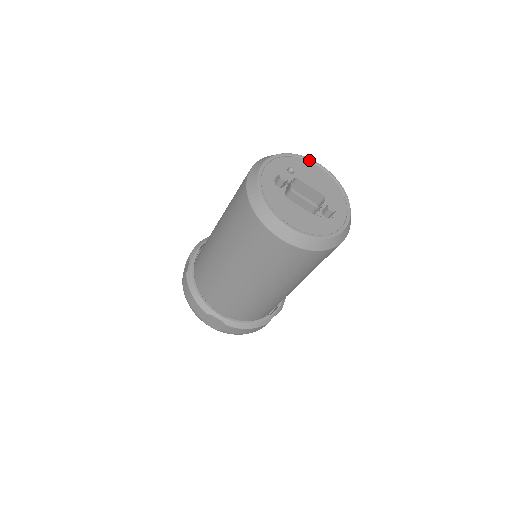
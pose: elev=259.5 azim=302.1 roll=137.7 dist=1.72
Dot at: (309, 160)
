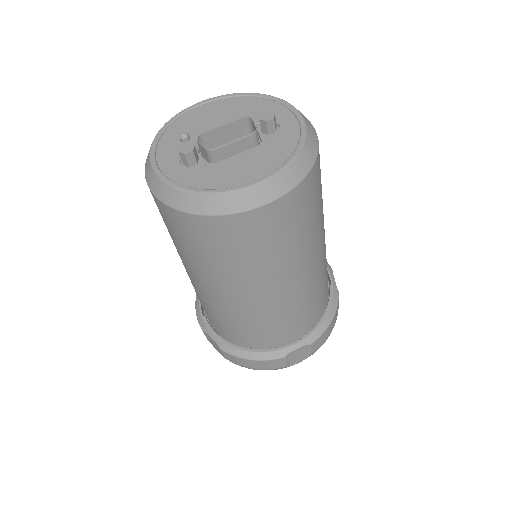
Dot at: (187, 110)
